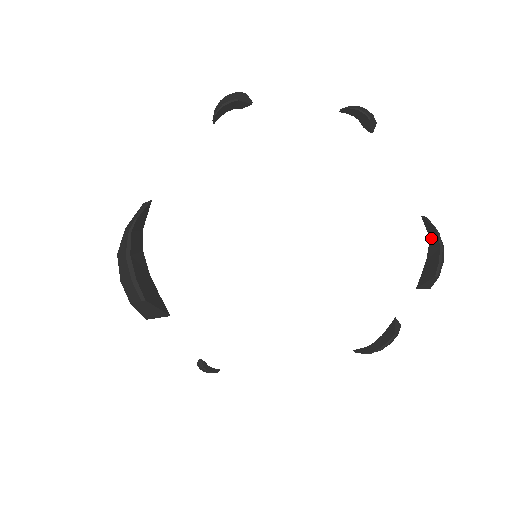
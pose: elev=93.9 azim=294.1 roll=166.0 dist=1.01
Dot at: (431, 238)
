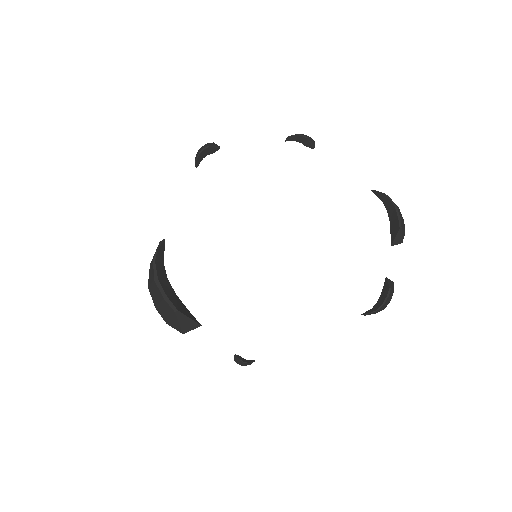
Dot at: (386, 204)
